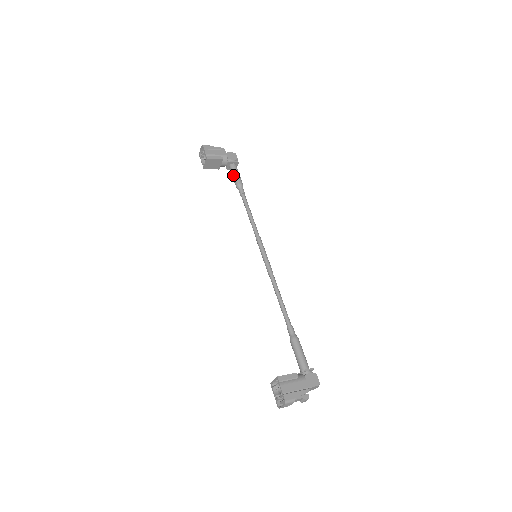
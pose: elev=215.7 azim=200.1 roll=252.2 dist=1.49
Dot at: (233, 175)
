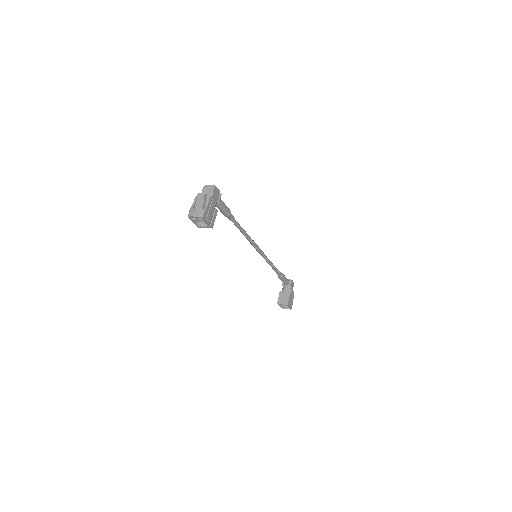
Dot at: (222, 210)
